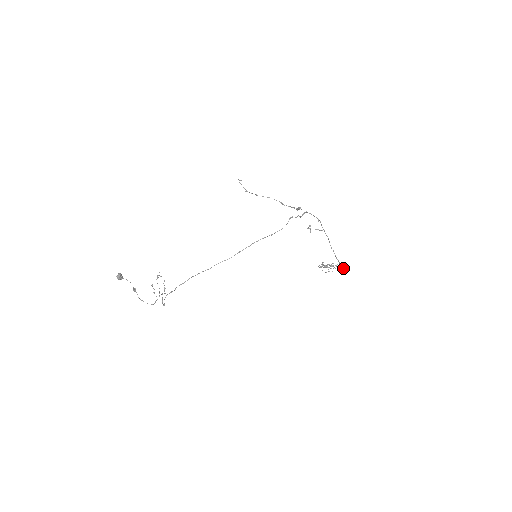
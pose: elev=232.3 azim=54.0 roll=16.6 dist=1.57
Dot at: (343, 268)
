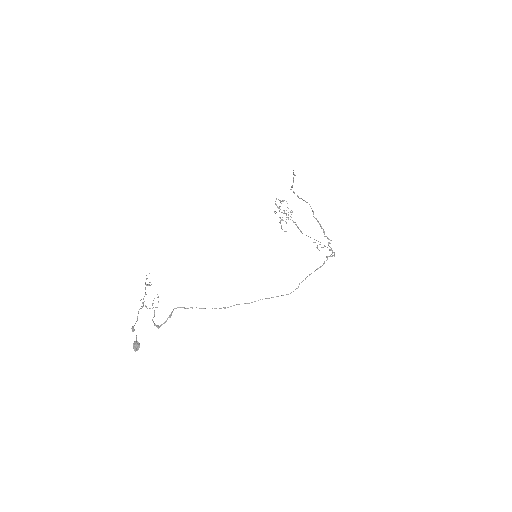
Dot at: (291, 212)
